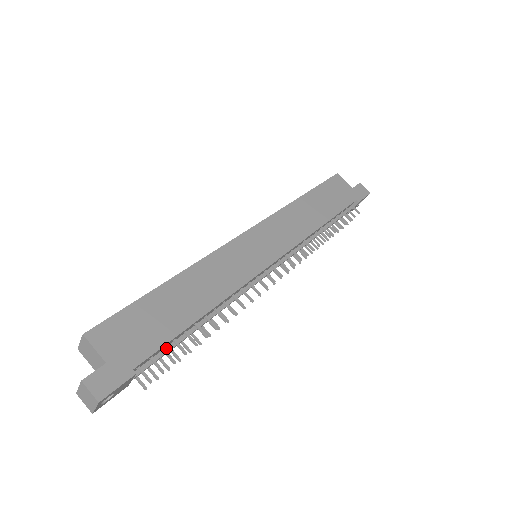
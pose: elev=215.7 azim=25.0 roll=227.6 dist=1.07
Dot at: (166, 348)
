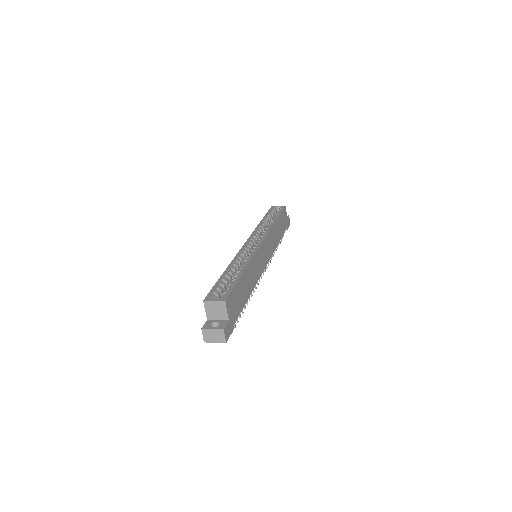
Dot at: occluded
